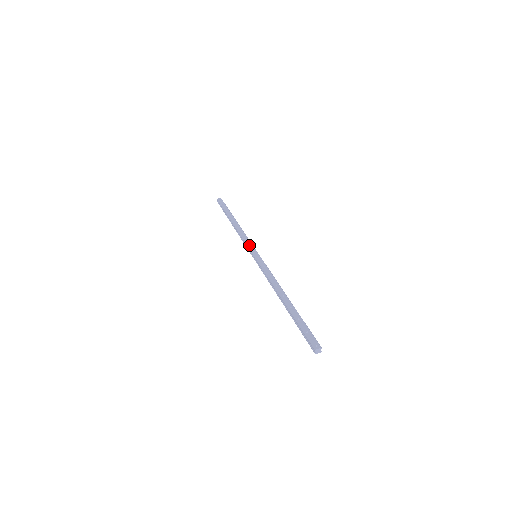
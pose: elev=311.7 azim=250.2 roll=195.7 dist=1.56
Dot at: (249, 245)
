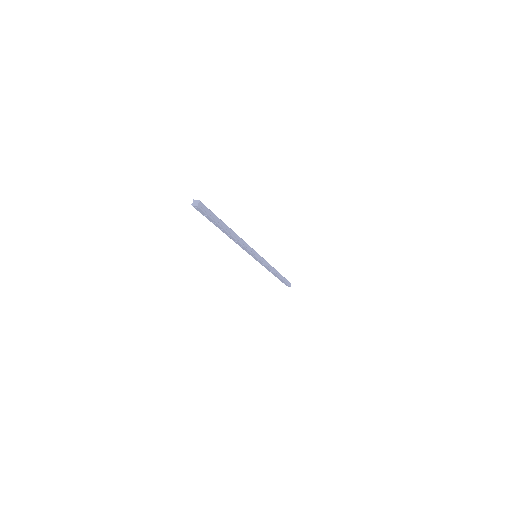
Dot at: occluded
